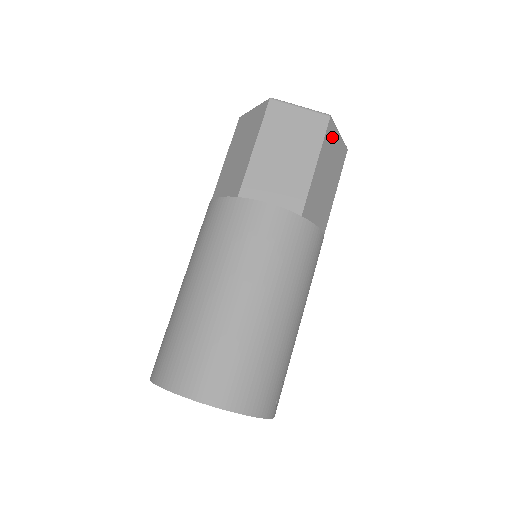
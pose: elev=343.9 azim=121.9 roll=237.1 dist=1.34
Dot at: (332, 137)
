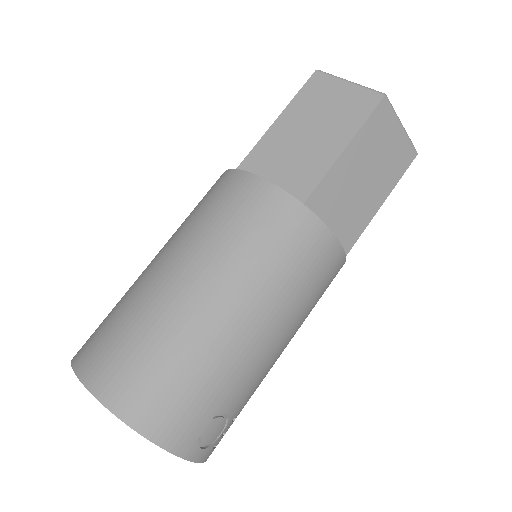
Dot at: (385, 124)
